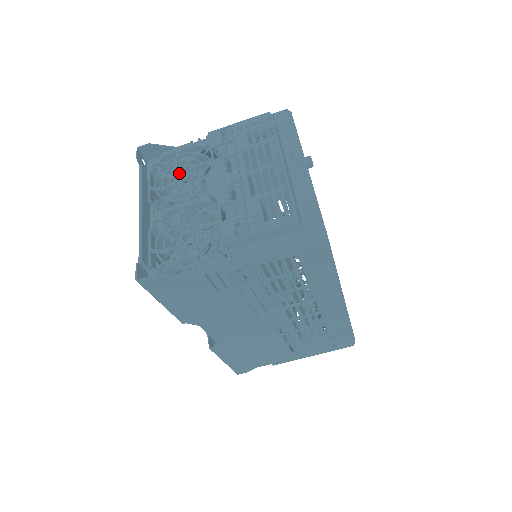
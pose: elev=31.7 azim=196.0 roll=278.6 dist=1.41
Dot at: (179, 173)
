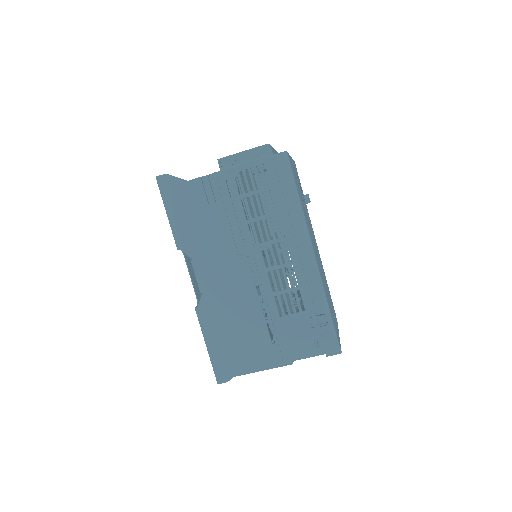
Dot at: occluded
